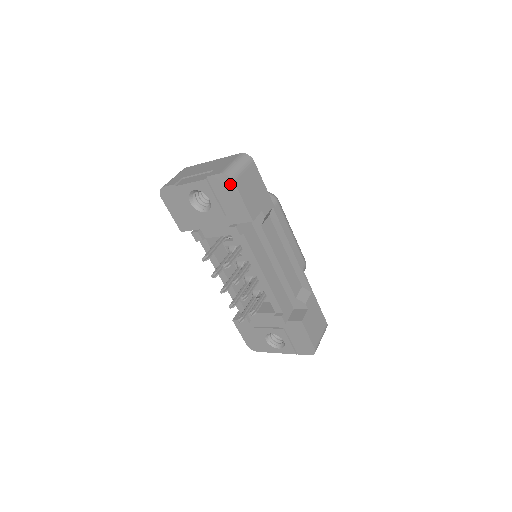
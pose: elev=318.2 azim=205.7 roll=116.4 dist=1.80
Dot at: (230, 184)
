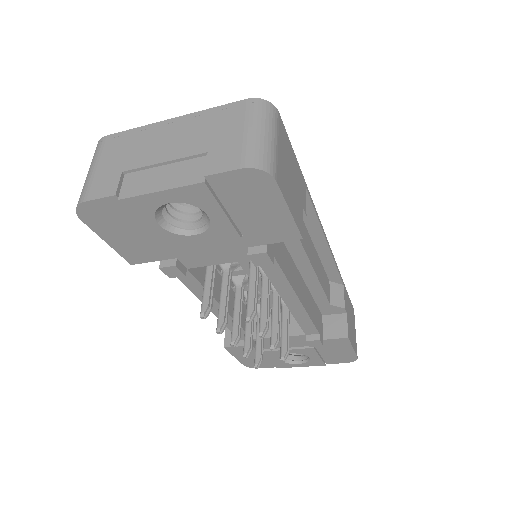
Dot at: (265, 185)
